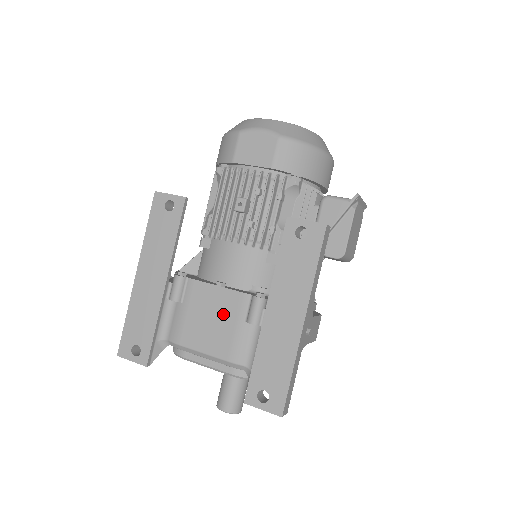
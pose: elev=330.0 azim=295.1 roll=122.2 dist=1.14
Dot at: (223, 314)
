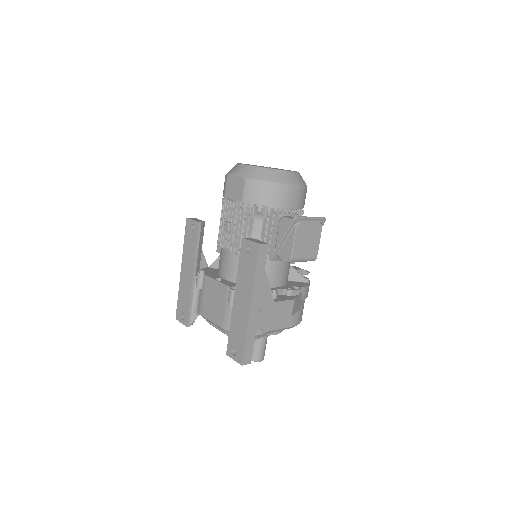
Dot at: (218, 298)
